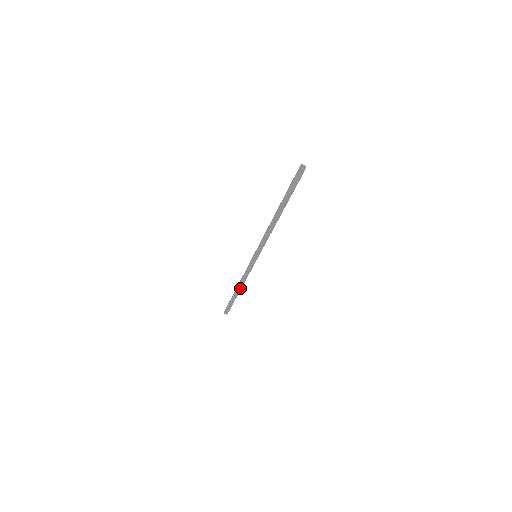
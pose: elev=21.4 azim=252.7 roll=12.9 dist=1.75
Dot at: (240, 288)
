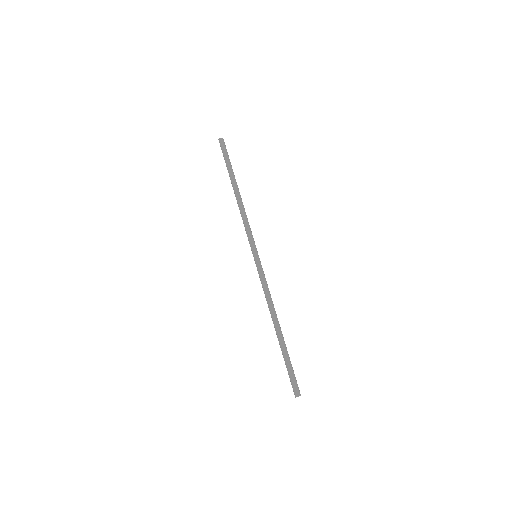
Dot at: (275, 321)
